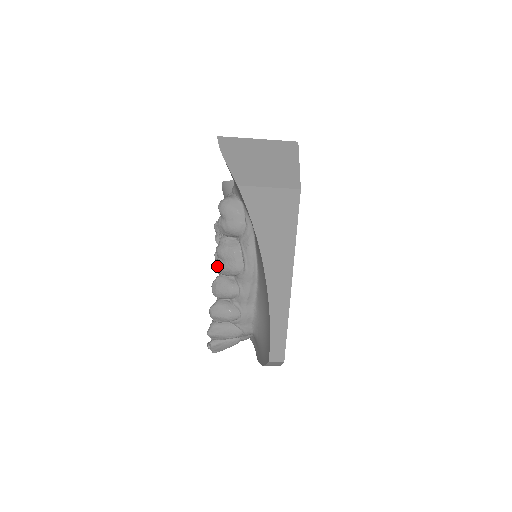
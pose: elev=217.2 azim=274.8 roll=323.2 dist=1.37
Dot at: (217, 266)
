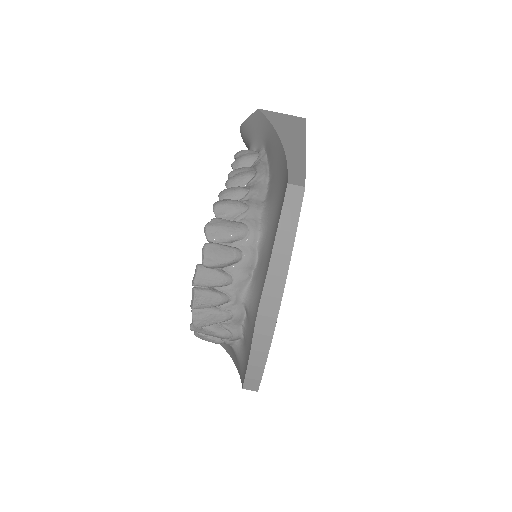
Dot at: (228, 180)
